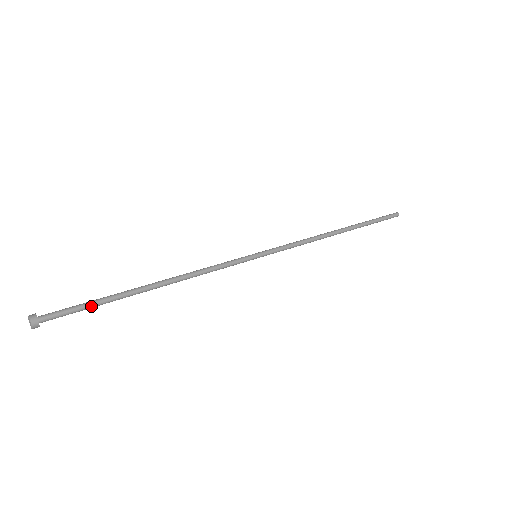
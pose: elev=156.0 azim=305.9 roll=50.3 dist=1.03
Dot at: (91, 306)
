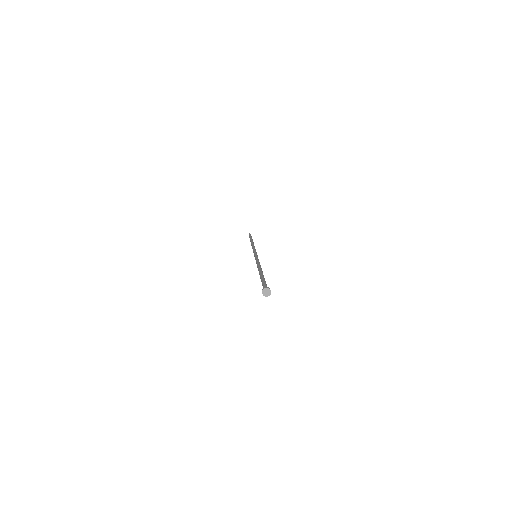
Dot at: occluded
